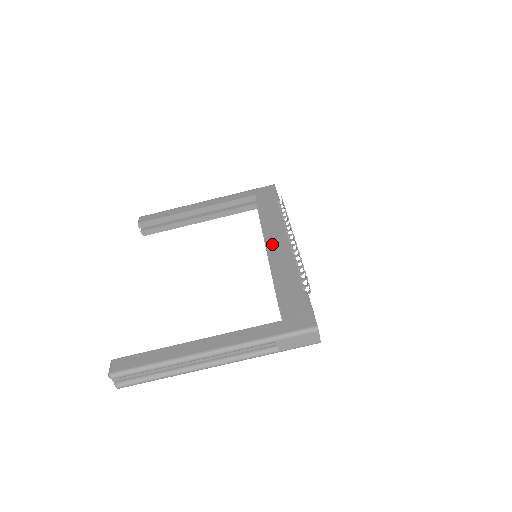
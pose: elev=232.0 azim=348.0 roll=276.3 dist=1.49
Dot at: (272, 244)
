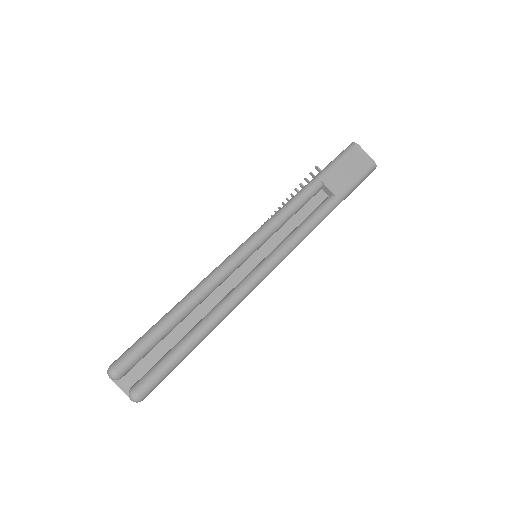
Dot at: occluded
